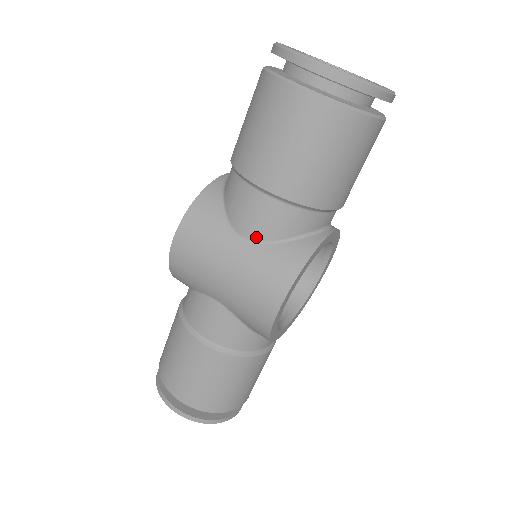
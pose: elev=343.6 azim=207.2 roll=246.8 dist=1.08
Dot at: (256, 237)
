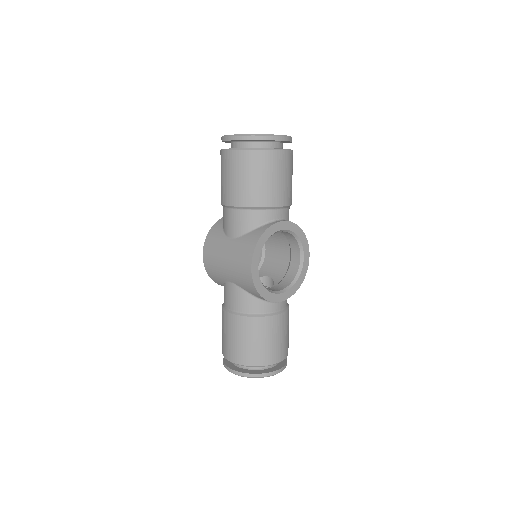
Dot at: (236, 234)
